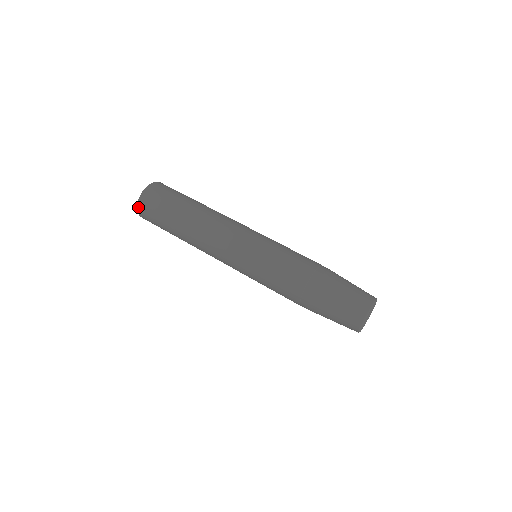
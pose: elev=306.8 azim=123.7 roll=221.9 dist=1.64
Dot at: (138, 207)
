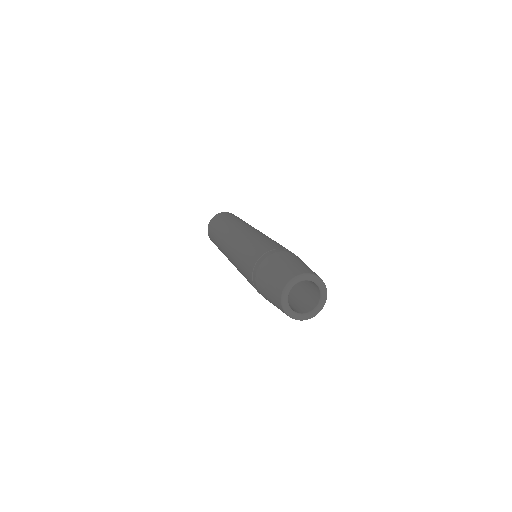
Dot at: occluded
